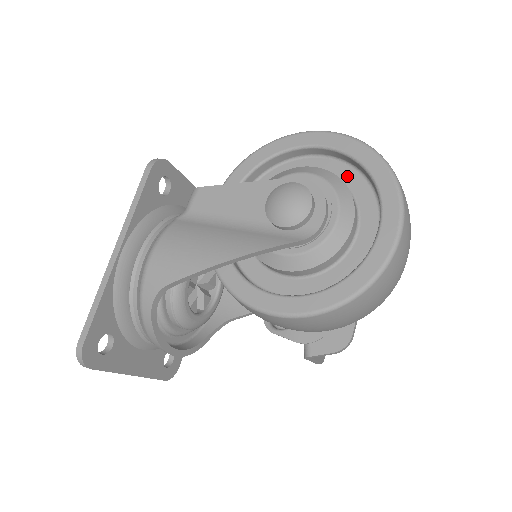
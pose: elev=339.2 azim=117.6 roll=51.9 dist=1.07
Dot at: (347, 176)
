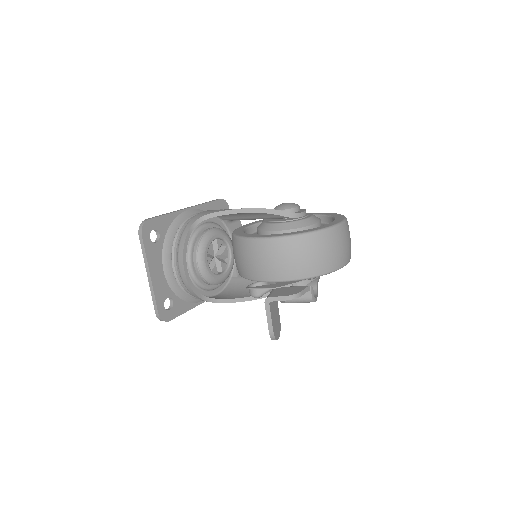
Dot at: (321, 225)
